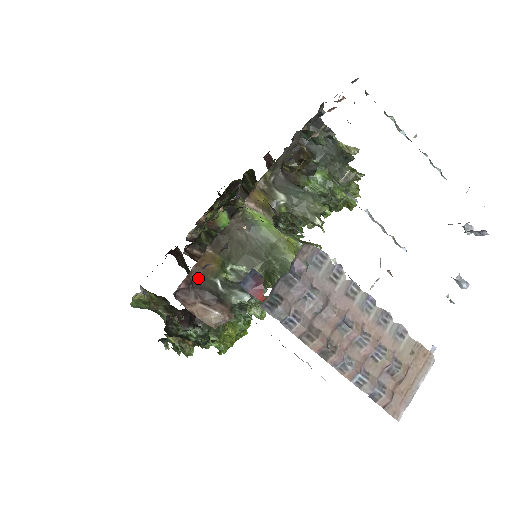
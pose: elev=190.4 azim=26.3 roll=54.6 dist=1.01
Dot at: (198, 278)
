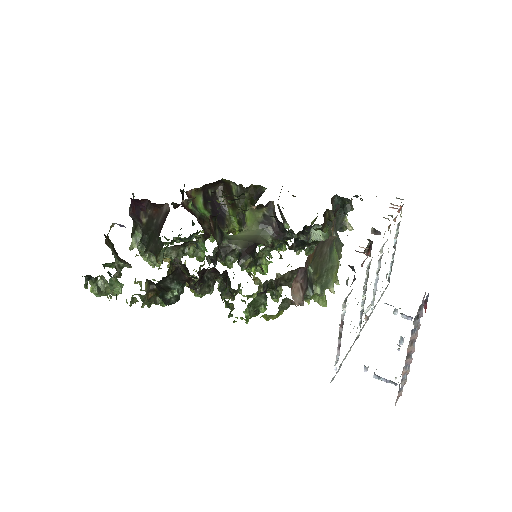
Dot at: occluded
